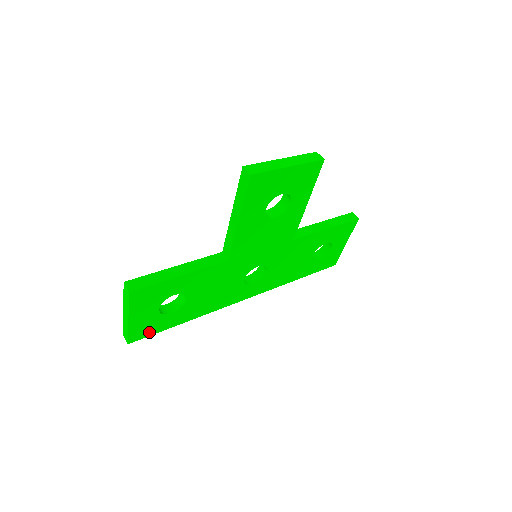
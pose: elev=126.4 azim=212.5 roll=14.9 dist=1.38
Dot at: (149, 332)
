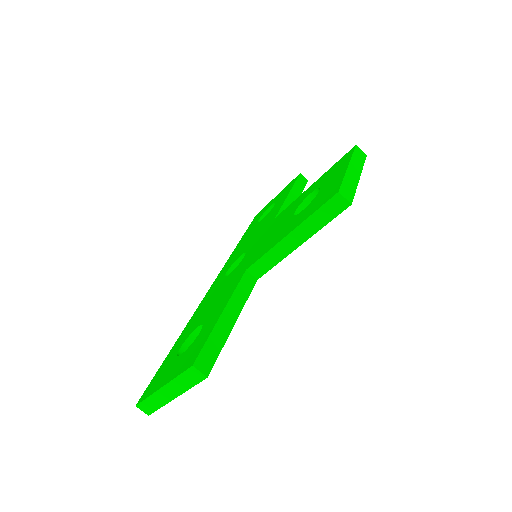
Dot at: occluded
